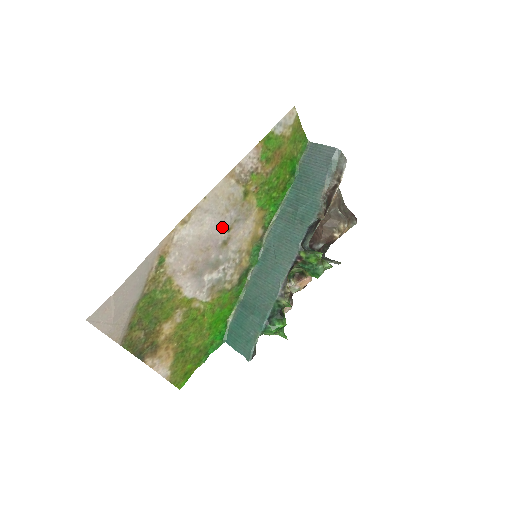
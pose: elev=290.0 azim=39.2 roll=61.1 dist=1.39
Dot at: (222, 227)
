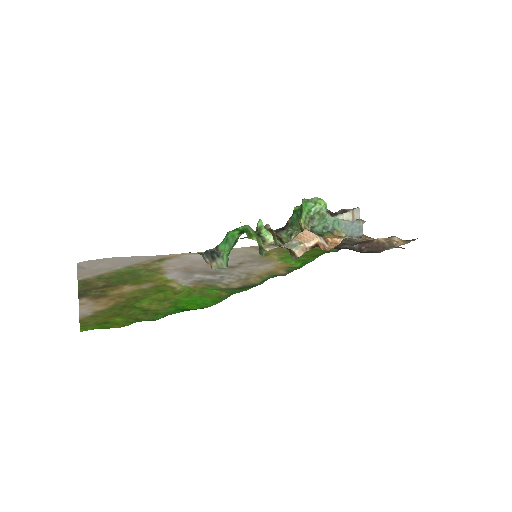
Dot at: (233, 262)
